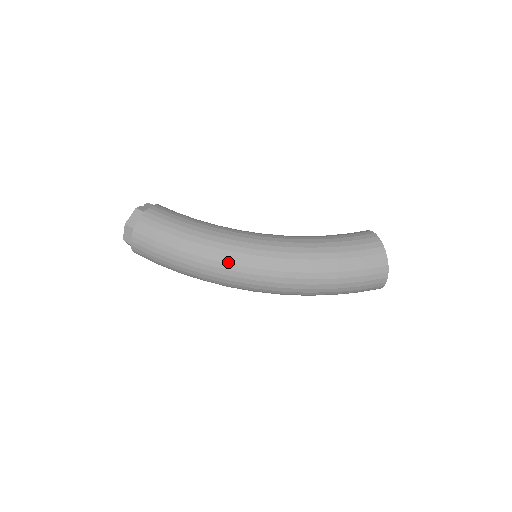
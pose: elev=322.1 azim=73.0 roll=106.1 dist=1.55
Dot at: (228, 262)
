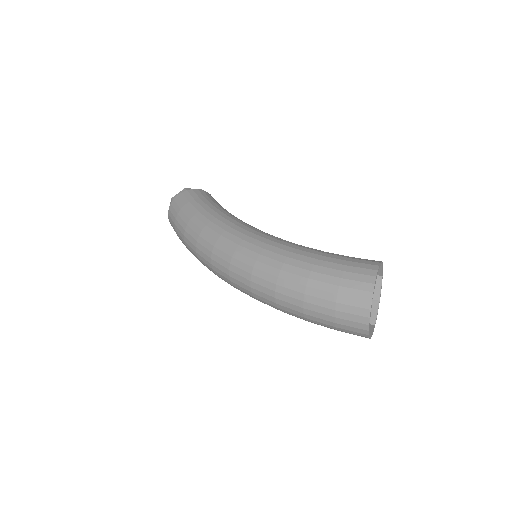
Dot at: (213, 244)
